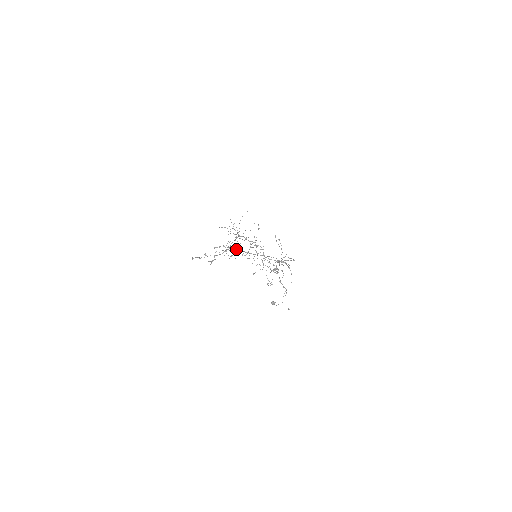
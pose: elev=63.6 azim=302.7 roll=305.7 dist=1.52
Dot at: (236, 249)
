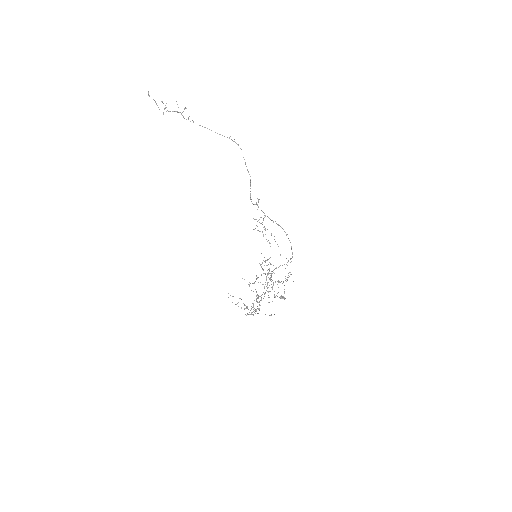
Dot at: occluded
